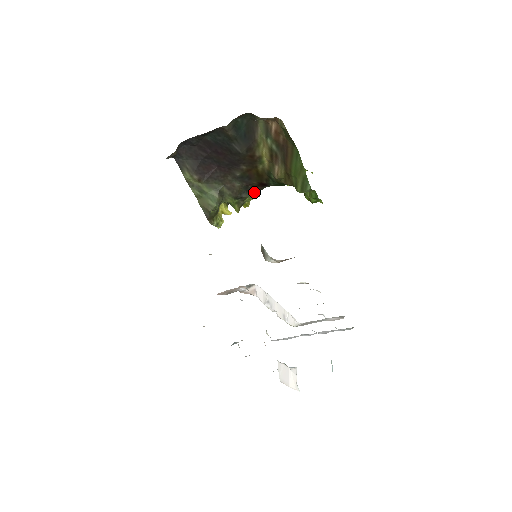
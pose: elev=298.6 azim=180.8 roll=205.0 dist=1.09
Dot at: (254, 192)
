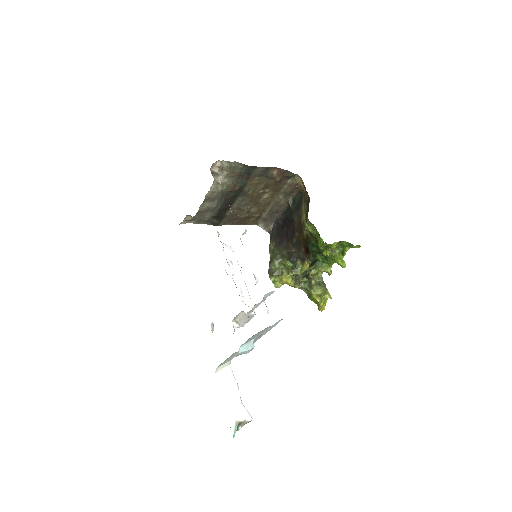
Dot at: (304, 260)
